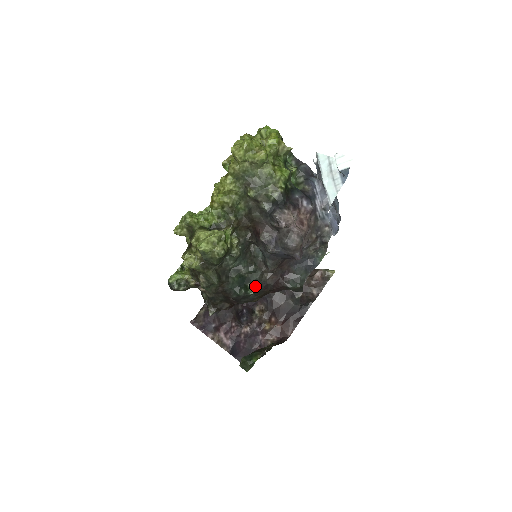
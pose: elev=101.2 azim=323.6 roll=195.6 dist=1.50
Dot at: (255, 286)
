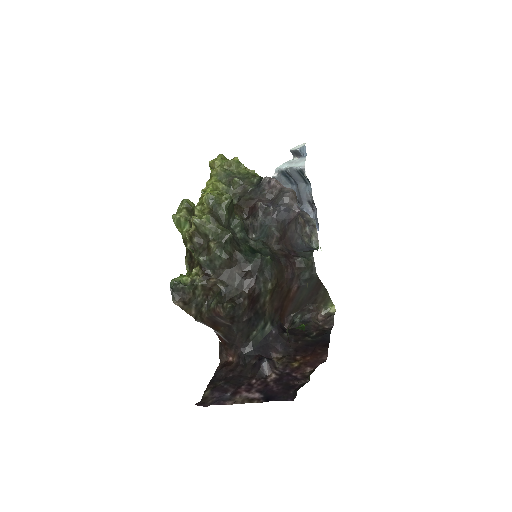
Dot at: occluded
